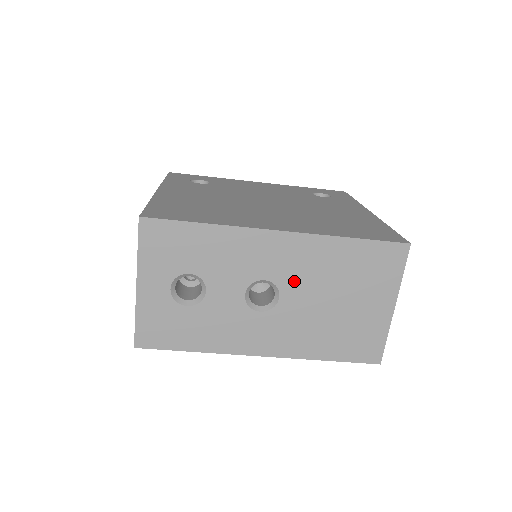
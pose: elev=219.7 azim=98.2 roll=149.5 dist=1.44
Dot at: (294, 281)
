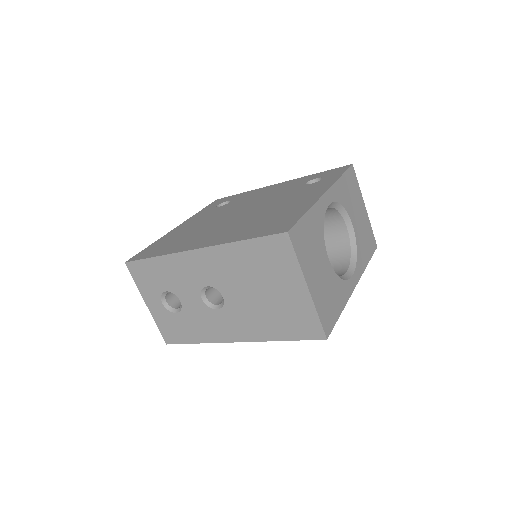
Dot at: (225, 283)
